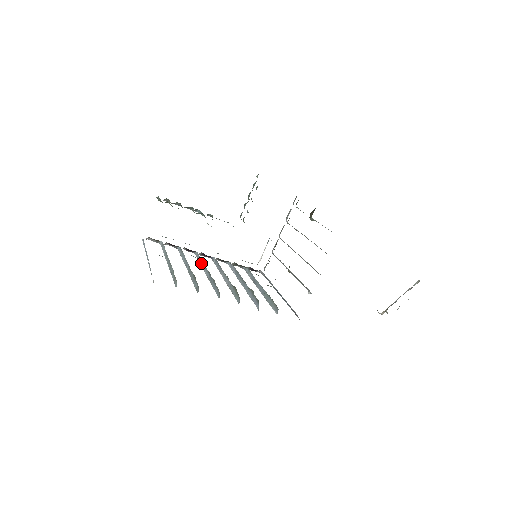
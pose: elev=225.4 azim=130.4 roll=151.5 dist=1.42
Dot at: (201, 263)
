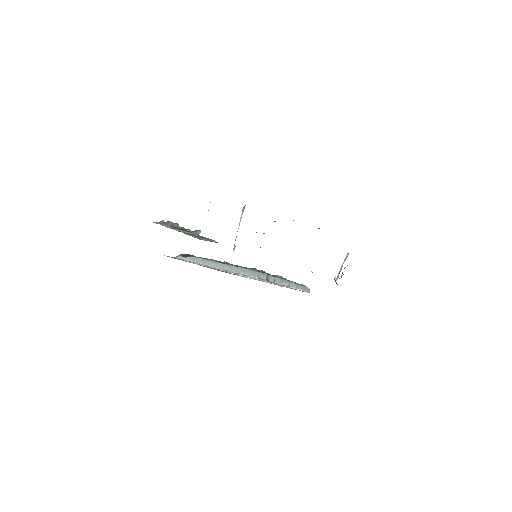
Dot at: occluded
